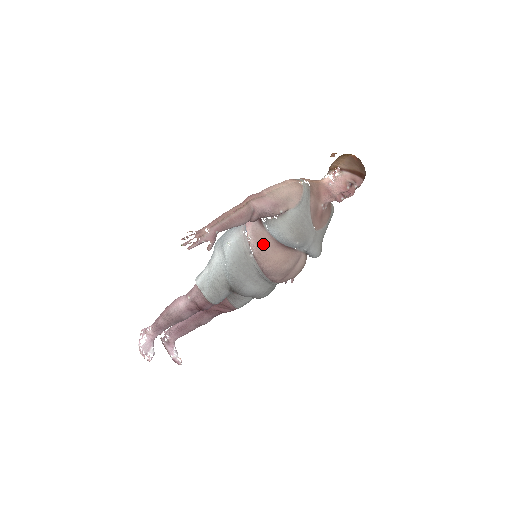
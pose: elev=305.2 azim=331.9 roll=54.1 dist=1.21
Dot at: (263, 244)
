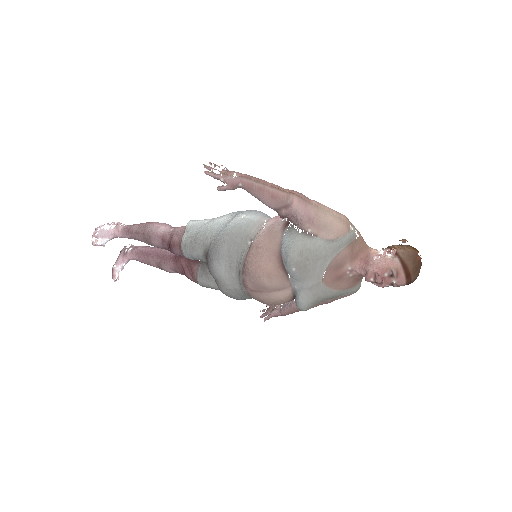
Dot at: (268, 242)
